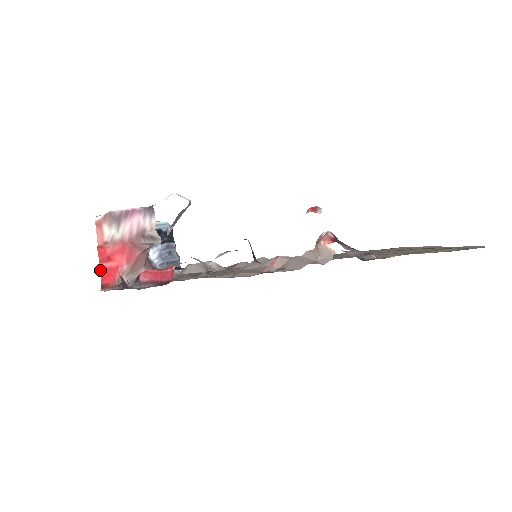
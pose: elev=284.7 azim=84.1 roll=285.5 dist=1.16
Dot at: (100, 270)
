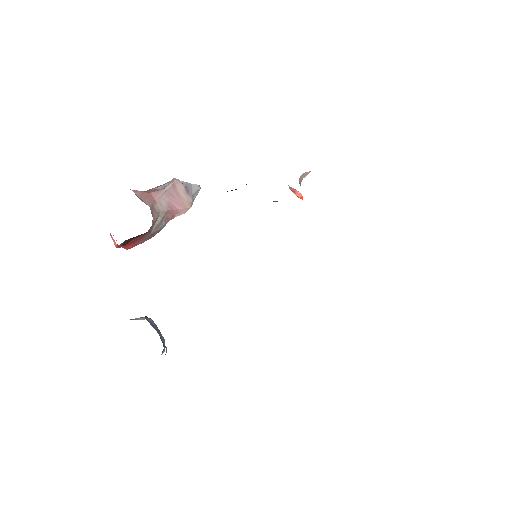
Dot at: occluded
